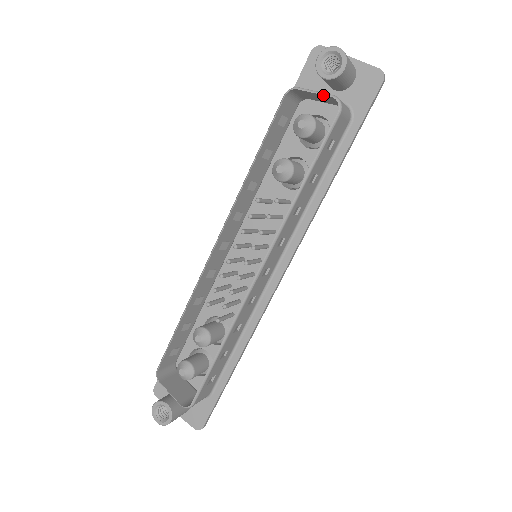
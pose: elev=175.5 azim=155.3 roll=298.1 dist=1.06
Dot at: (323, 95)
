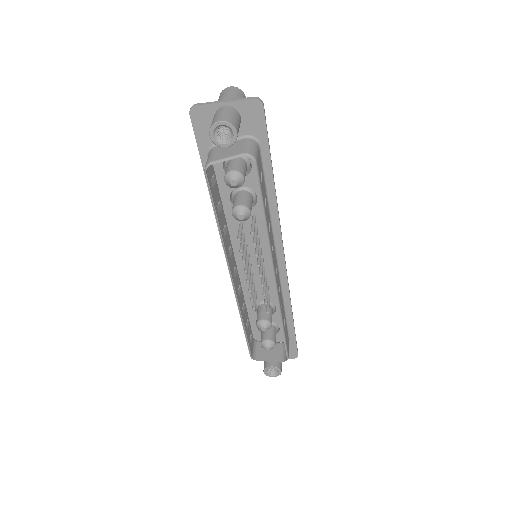
Dot at: occluded
